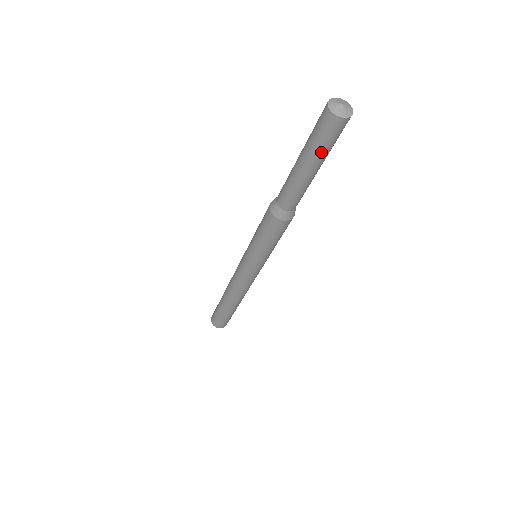
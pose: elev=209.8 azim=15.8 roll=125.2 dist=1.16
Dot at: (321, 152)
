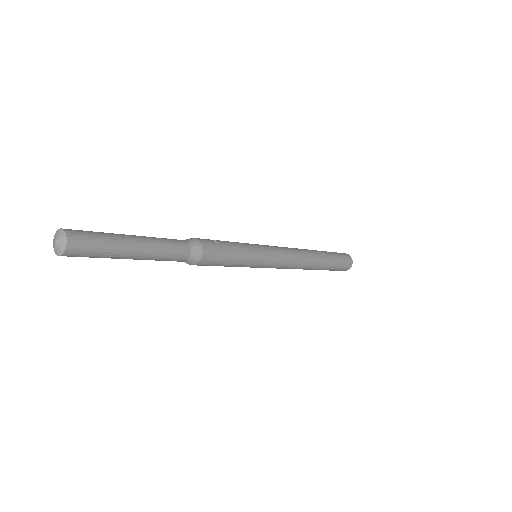
Dot at: (107, 257)
